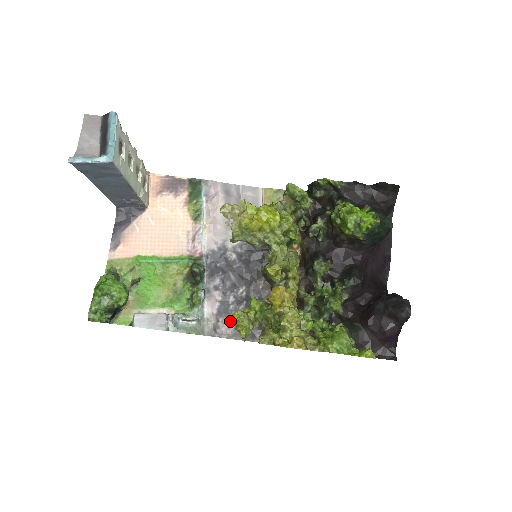
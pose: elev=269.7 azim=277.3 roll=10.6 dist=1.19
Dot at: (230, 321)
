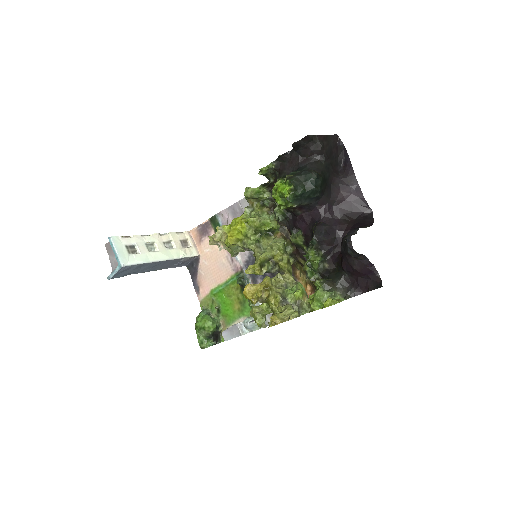
Dot at: occluded
